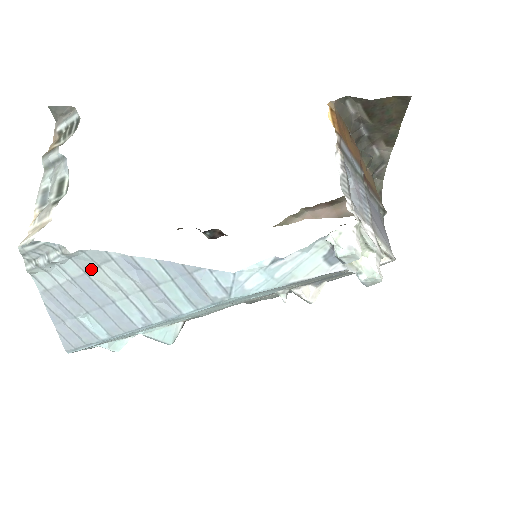
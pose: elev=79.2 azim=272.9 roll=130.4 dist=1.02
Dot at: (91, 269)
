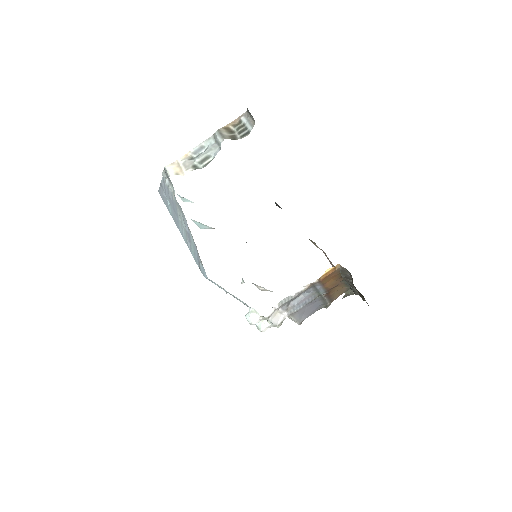
Dot at: (178, 206)
